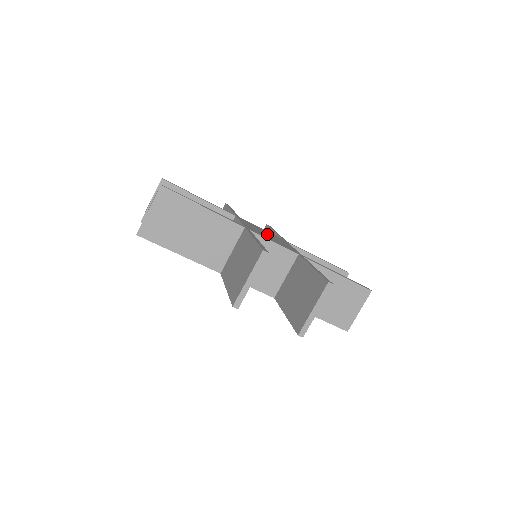
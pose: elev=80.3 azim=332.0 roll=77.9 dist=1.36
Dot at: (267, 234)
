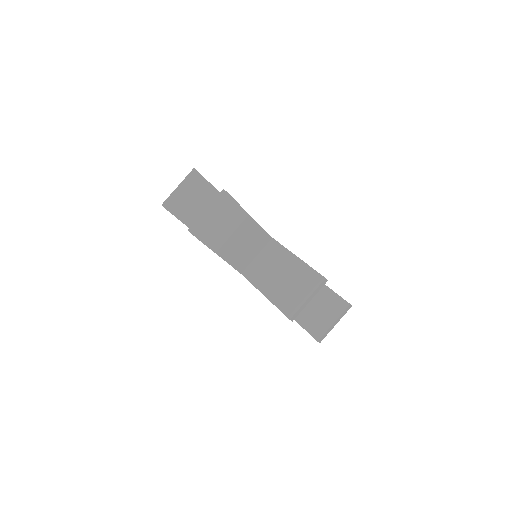
Dot at: occluded
